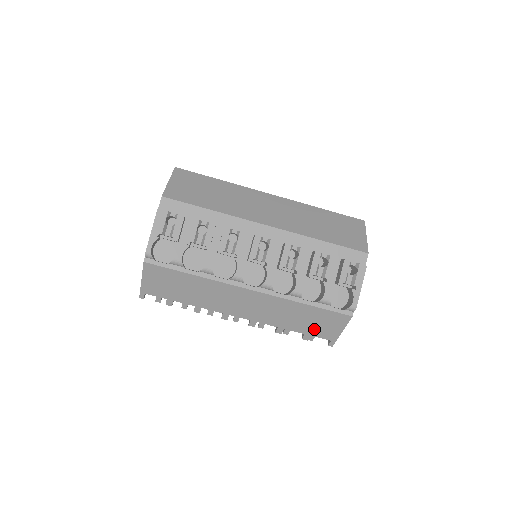
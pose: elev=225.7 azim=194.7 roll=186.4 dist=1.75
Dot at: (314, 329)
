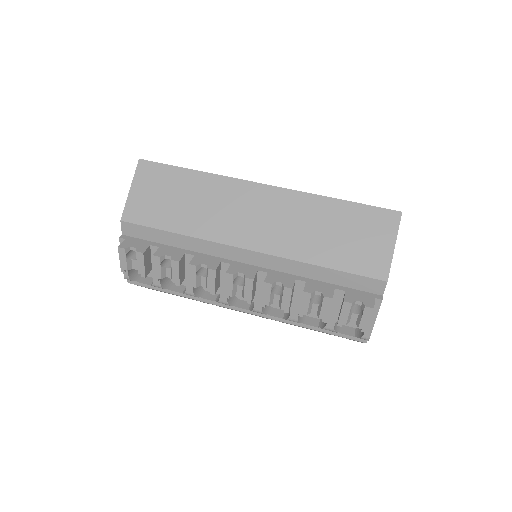
Dot at: occluded
